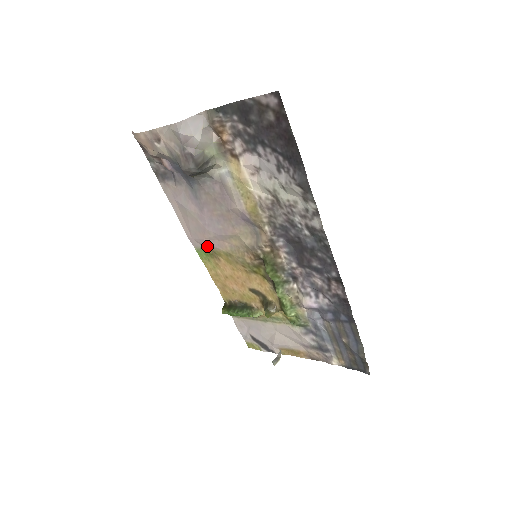
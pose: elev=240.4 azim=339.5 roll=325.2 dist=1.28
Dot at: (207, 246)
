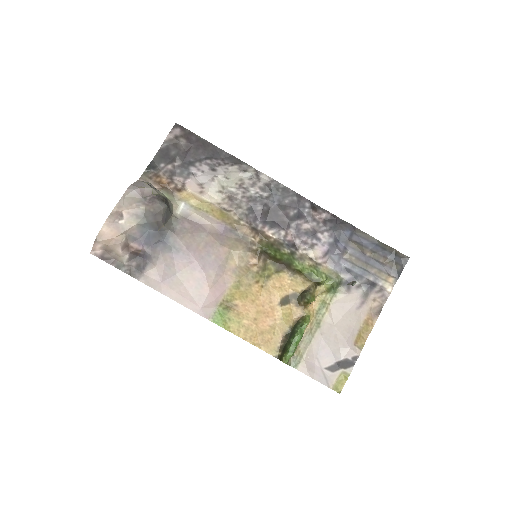
Dot at: (217, 299)
